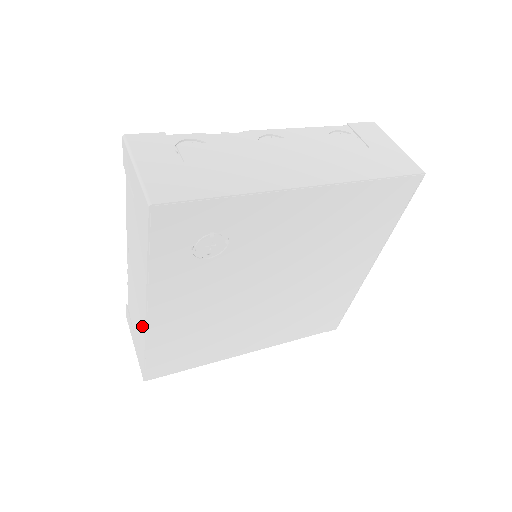
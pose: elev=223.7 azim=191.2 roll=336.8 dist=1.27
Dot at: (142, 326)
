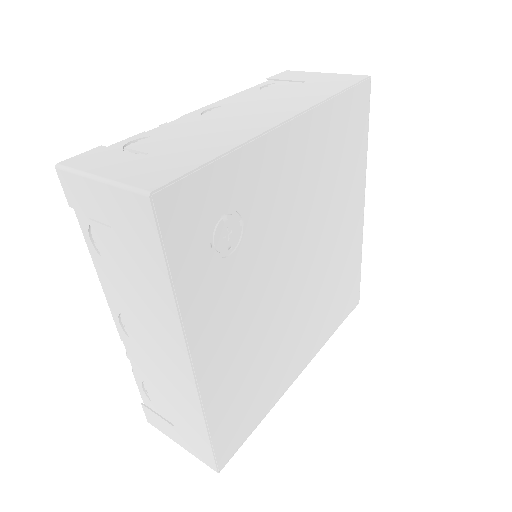
Dot at: (189, 395)
